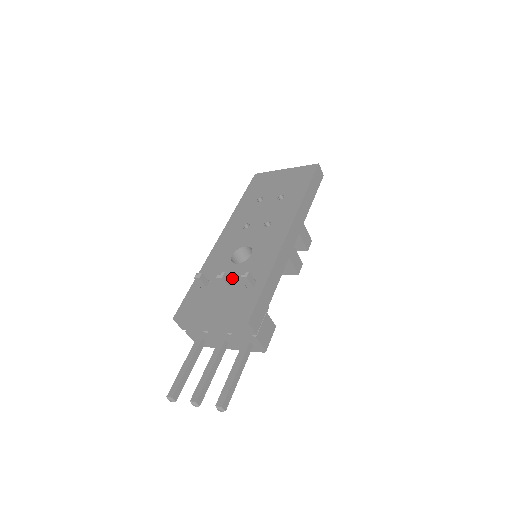
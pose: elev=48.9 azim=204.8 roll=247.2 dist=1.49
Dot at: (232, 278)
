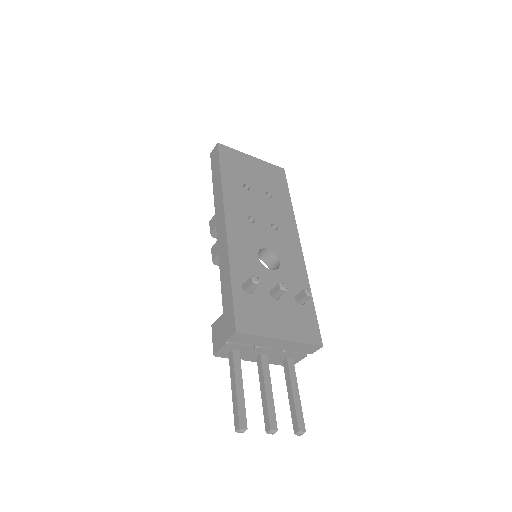
Dot at: occluded
